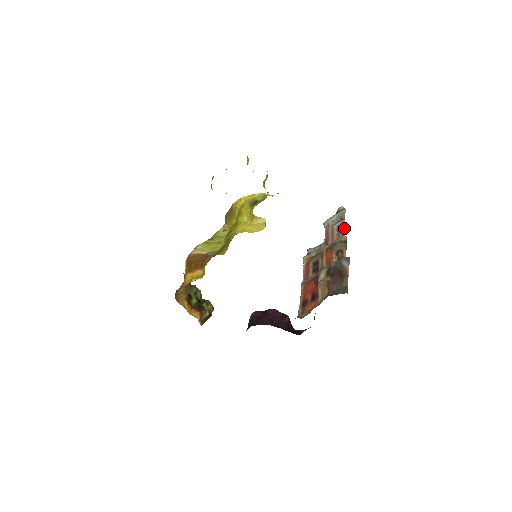
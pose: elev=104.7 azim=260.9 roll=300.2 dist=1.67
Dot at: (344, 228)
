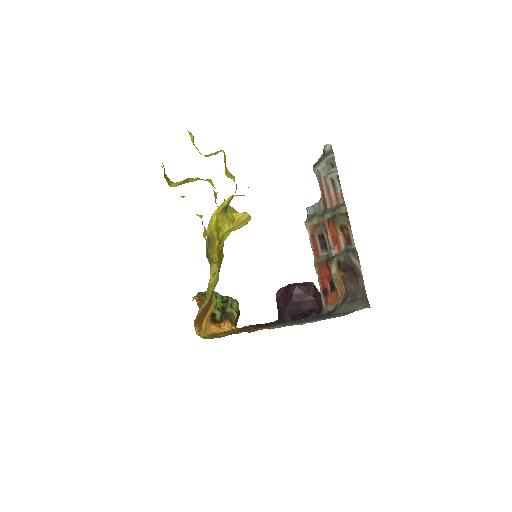
Dot at: (339, 183)
